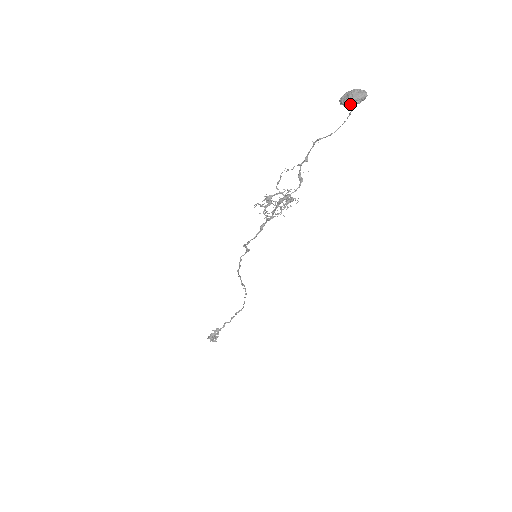
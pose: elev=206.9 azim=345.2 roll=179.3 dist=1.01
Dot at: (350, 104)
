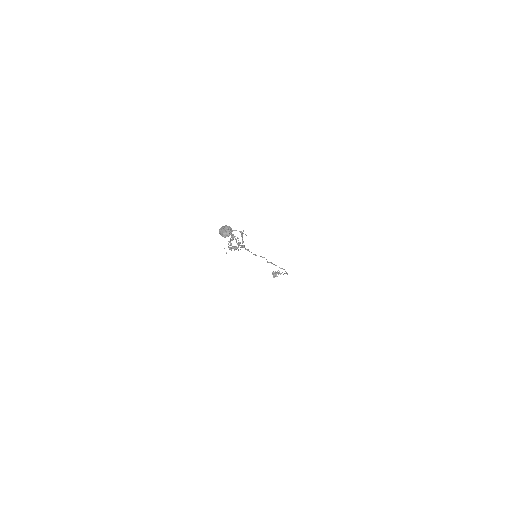
Dot at: (220, 233)
